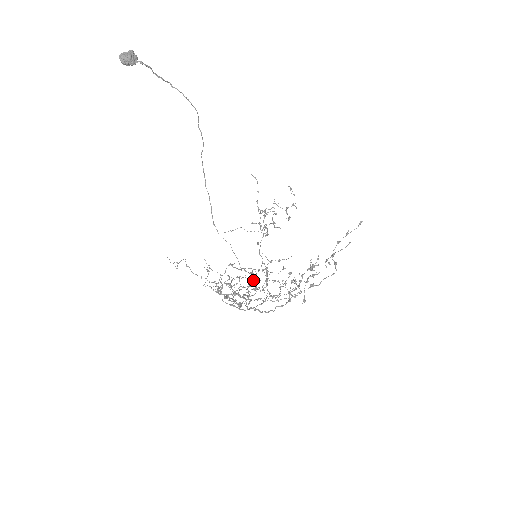
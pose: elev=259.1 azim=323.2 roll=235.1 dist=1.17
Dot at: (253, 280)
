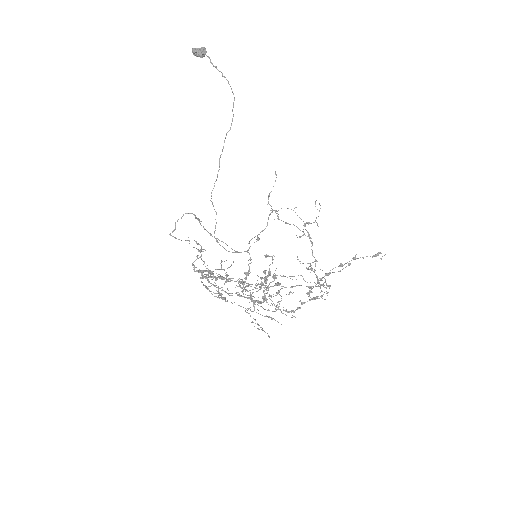
Dot at: (248, 284)
